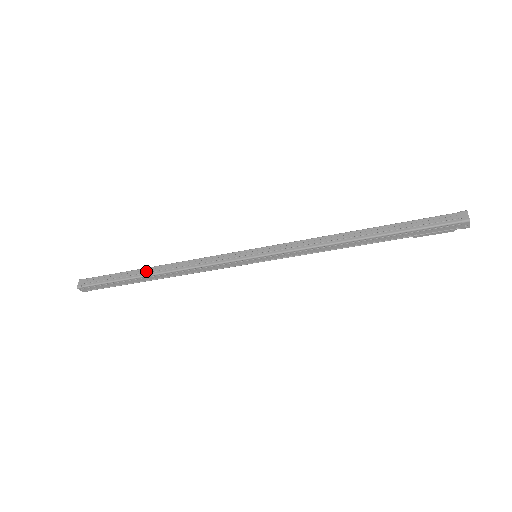
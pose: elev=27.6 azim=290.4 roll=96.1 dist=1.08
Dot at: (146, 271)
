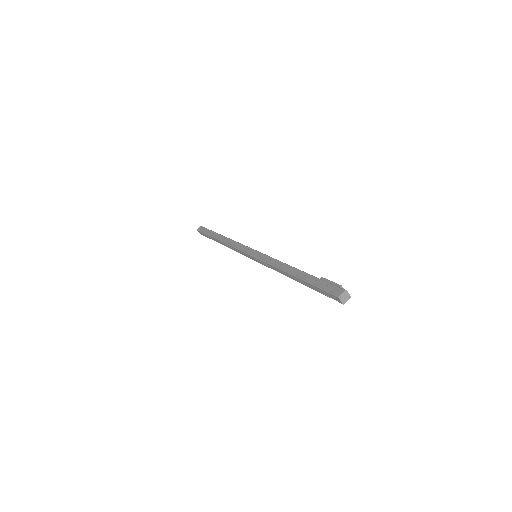
Dot at: (218, 242)
